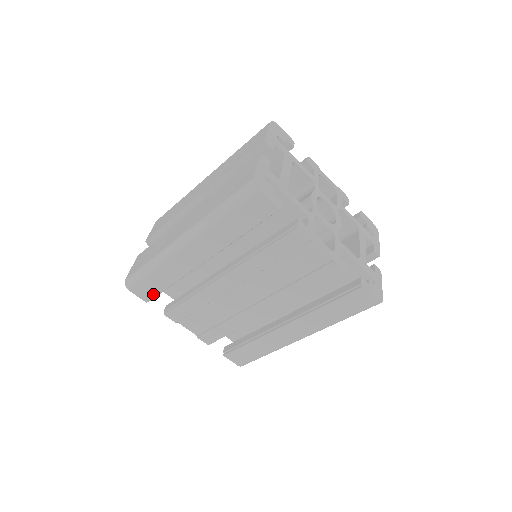
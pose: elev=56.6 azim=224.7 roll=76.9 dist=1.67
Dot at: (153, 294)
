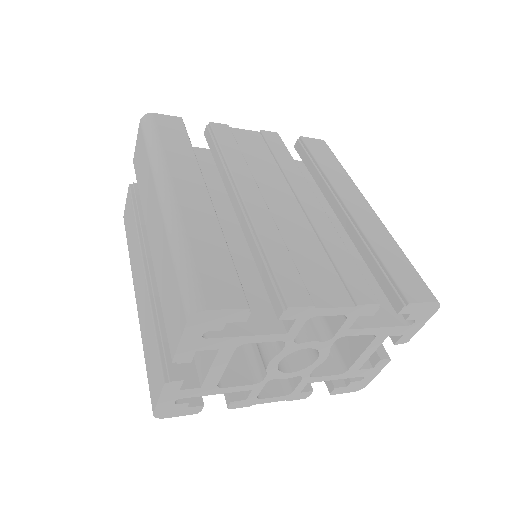
Dot at: occluded
